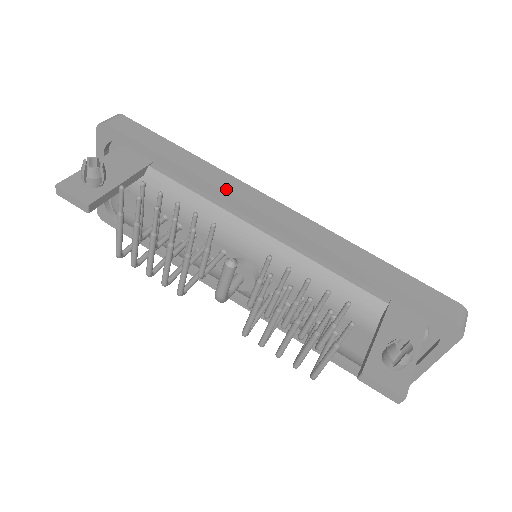
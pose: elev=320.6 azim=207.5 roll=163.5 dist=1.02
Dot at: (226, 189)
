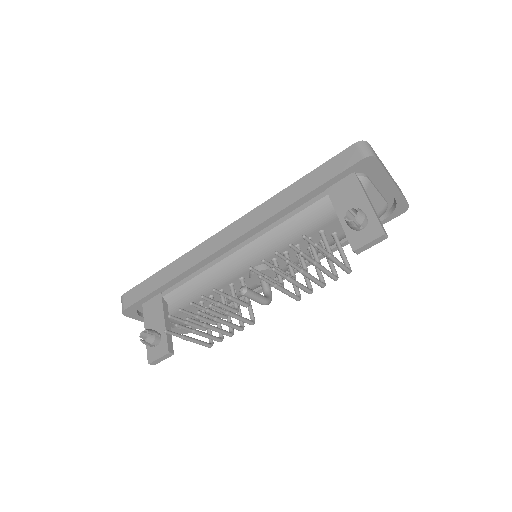
Dot at: (198, 260)
